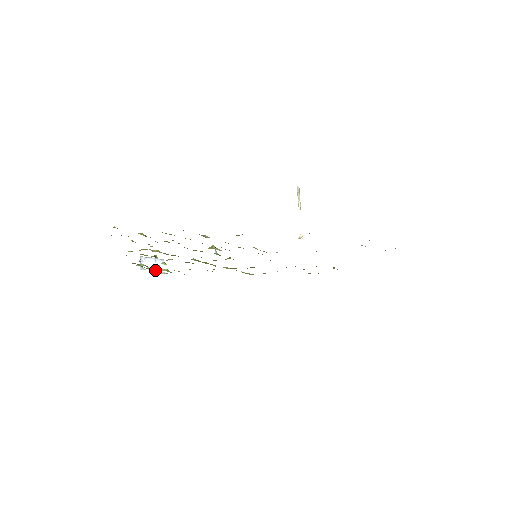
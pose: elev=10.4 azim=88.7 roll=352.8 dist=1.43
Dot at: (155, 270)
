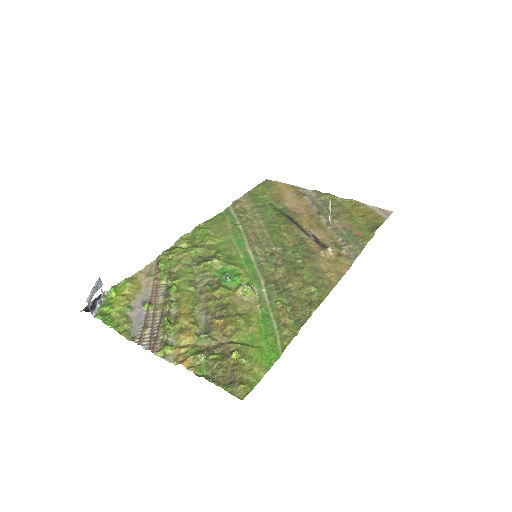
Dot at: (100, 299)
